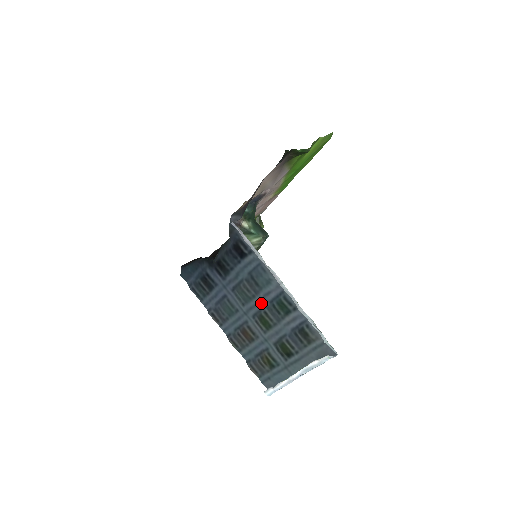
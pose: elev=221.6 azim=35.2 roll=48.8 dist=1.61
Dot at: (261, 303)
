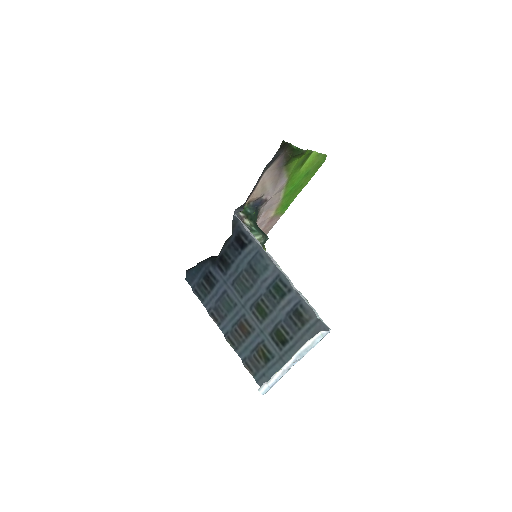
Dot at: (258, 292)
